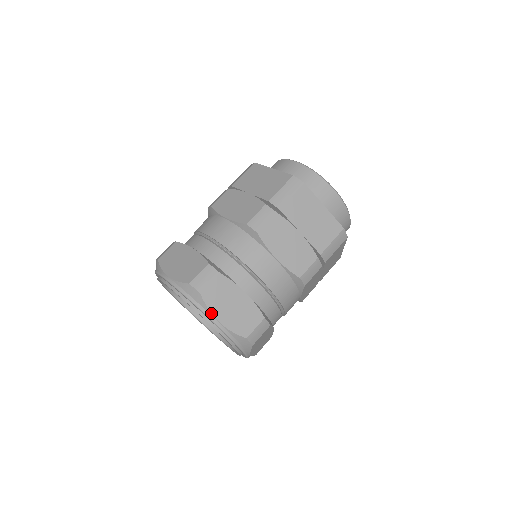
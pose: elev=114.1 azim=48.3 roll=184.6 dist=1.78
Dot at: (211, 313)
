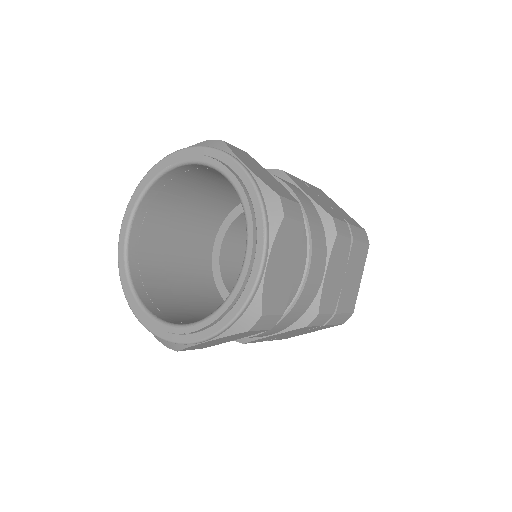
Dot at: (272, 247)
